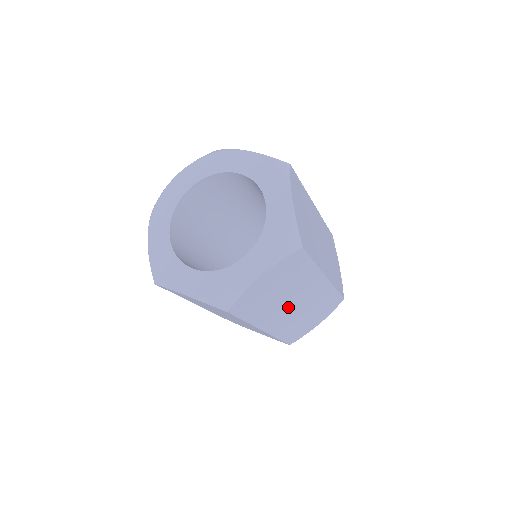
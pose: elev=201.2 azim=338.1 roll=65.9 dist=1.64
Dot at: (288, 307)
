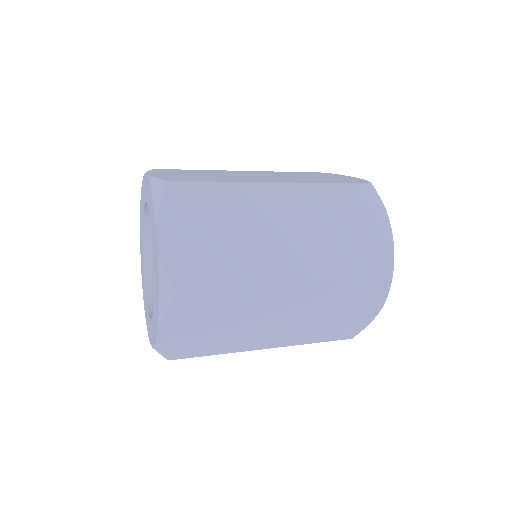
Dot at: (270, 325)
